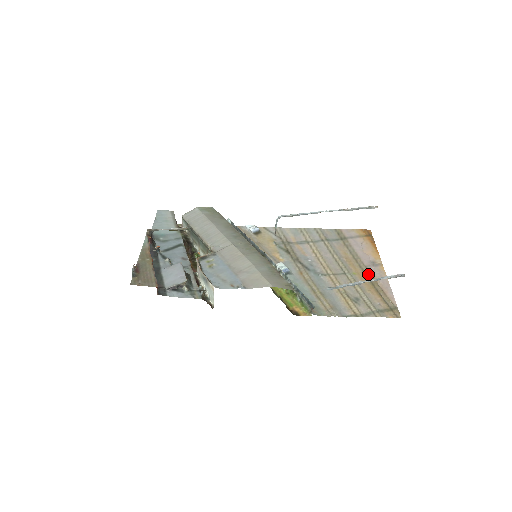
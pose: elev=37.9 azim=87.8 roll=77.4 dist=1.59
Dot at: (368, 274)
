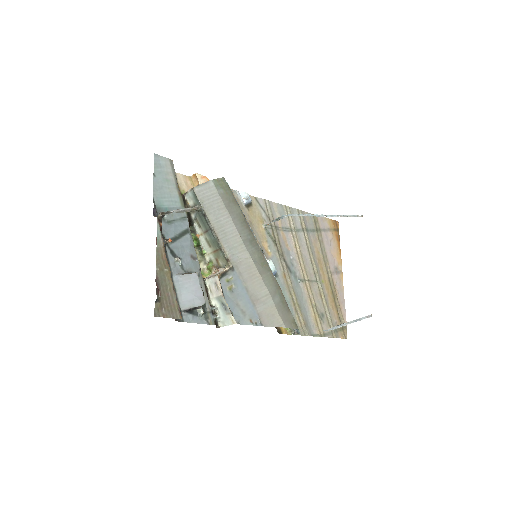
Dot at: (332, 284)
